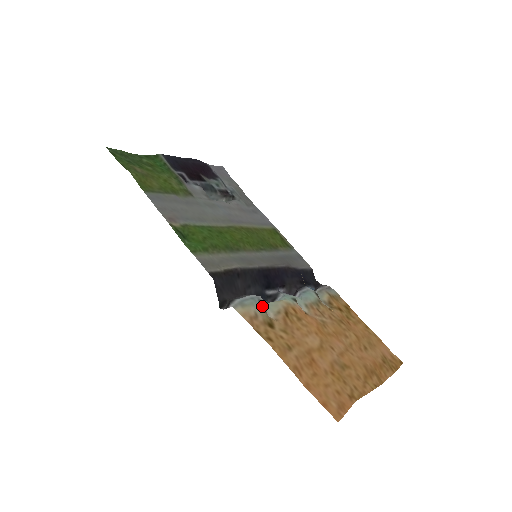
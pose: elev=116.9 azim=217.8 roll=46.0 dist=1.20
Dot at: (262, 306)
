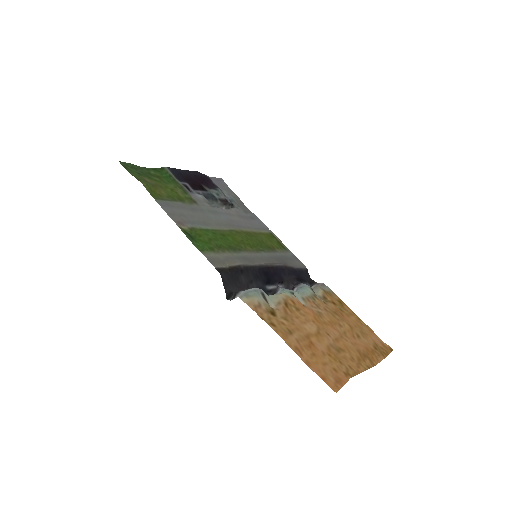
Dot at: (264, 297)
